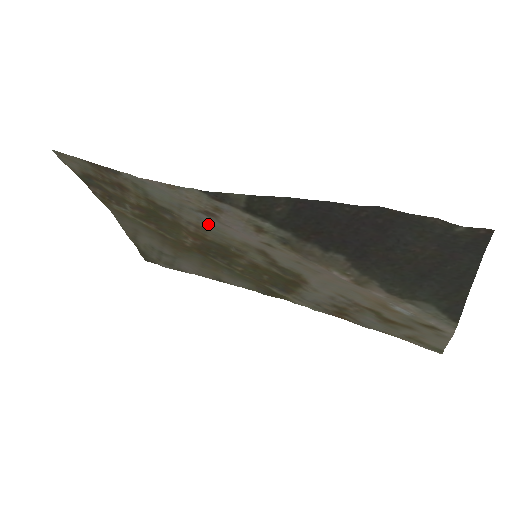
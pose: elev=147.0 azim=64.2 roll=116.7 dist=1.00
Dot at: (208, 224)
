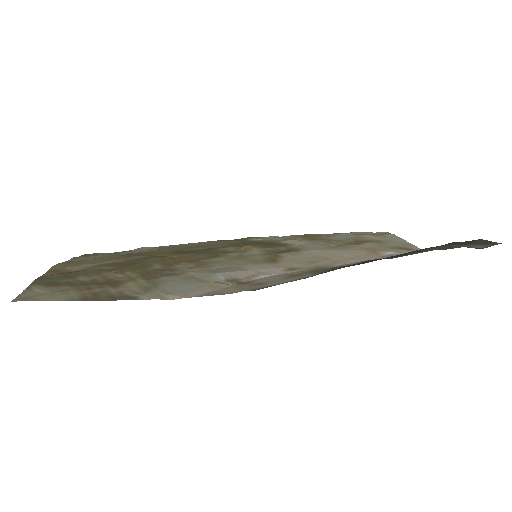
Dot at: (221, 270)
